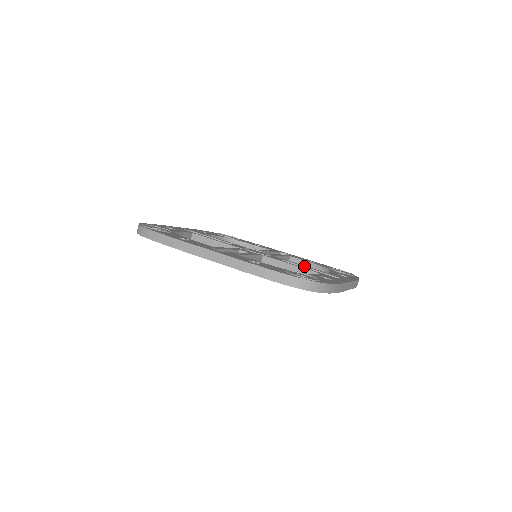
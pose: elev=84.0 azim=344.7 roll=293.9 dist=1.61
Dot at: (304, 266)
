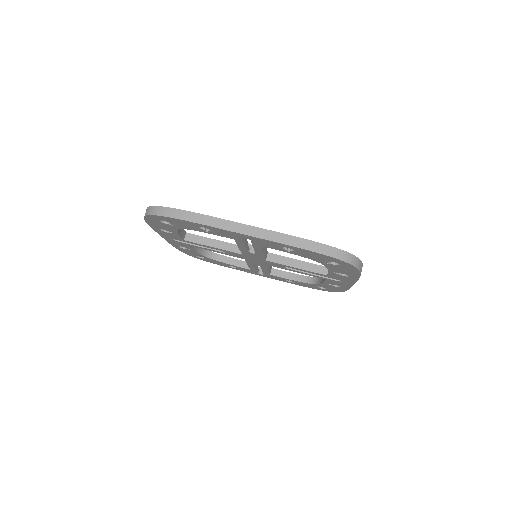
Dot at: occluded
